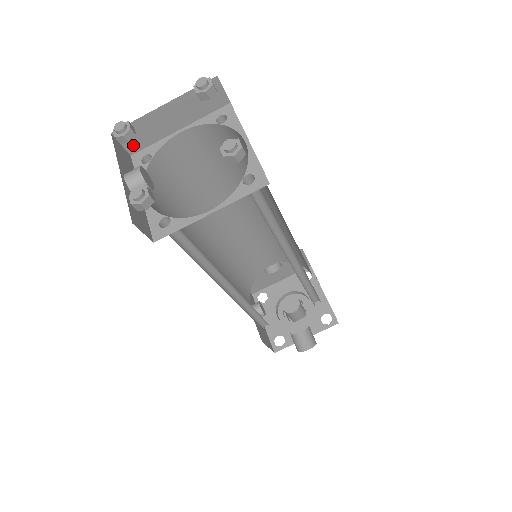
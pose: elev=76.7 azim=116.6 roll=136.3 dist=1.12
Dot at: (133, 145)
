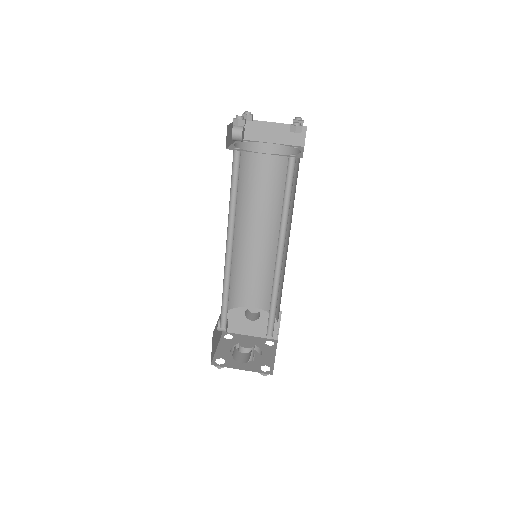
Dot at: (244, 134)
